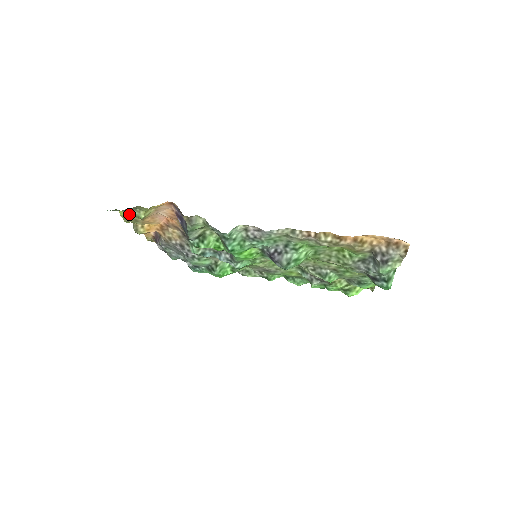
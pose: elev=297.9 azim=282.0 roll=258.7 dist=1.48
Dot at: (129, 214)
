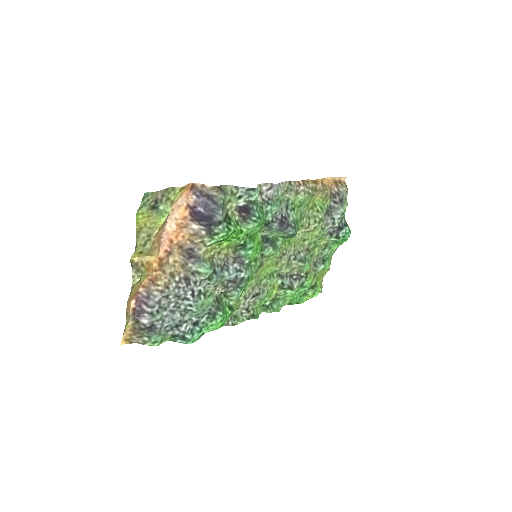
Dot at: (144, 224)
